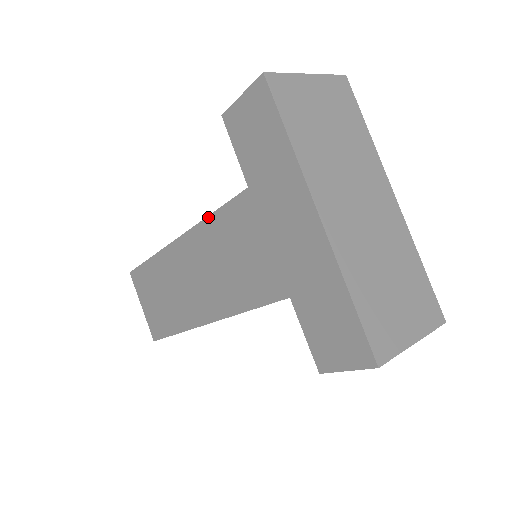
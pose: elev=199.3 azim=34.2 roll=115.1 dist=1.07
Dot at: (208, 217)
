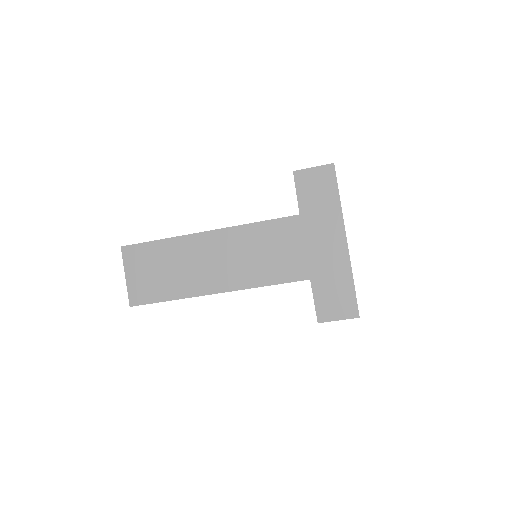
Dot at: (254, 223)
